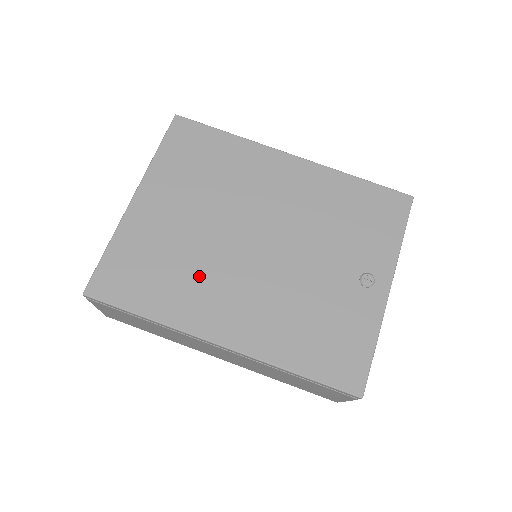
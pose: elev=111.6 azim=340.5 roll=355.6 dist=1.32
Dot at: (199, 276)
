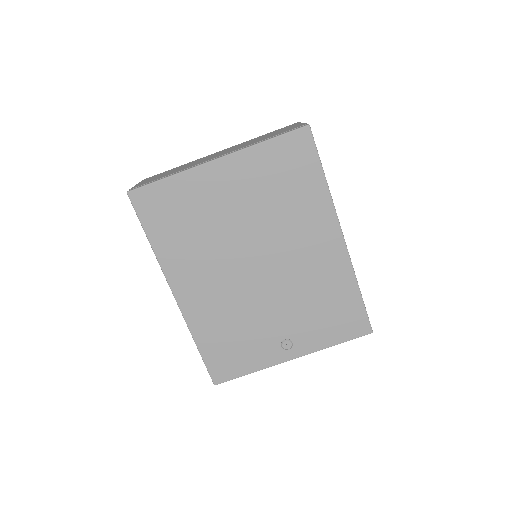
Dot at: (202, 250)
